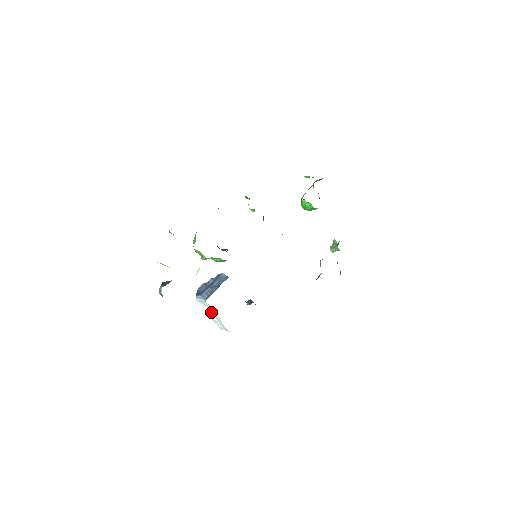
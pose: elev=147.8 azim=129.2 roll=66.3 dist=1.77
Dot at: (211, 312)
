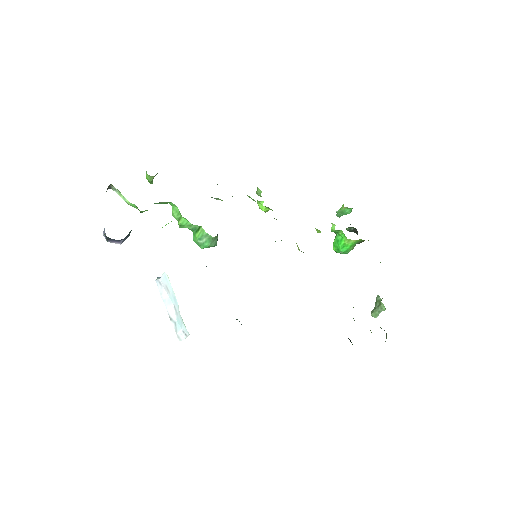
Dot at: (170, 300)
